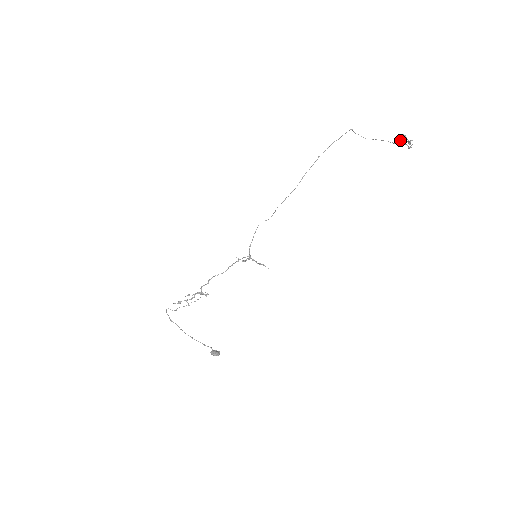
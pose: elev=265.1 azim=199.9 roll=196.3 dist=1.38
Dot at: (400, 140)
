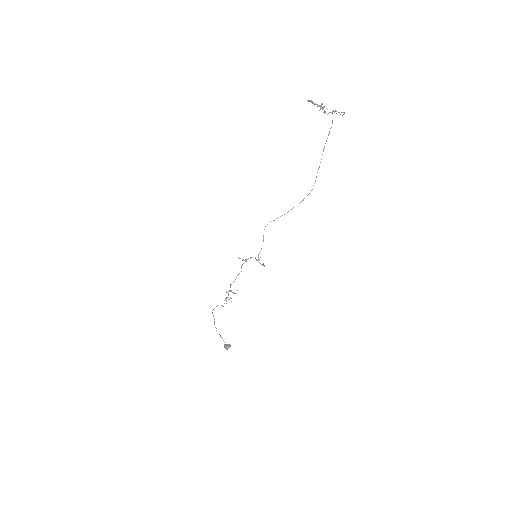
Dot at: occluded
